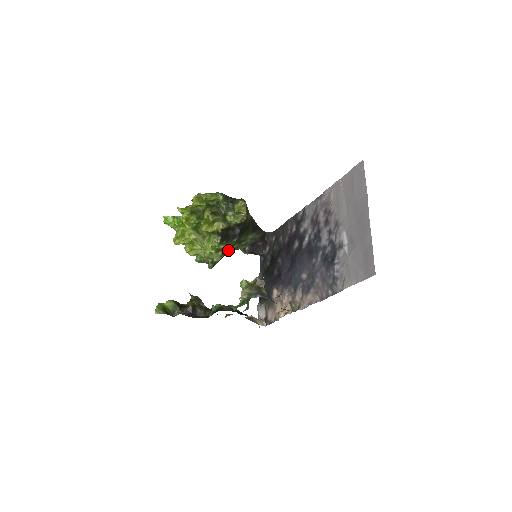
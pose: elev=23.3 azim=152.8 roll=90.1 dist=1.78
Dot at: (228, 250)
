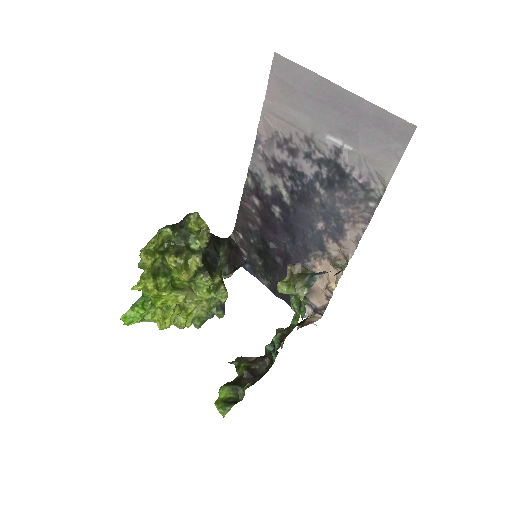
Dot at: occluded
